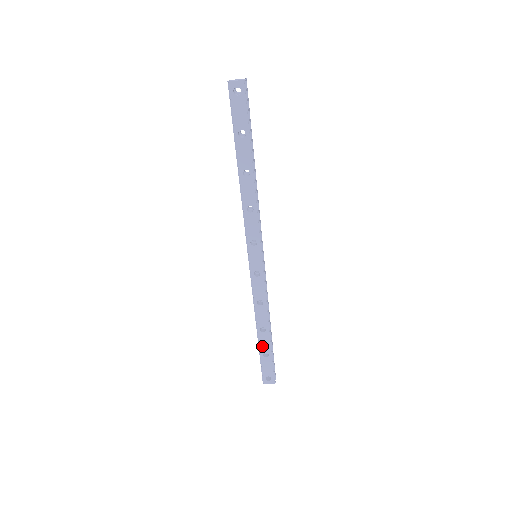
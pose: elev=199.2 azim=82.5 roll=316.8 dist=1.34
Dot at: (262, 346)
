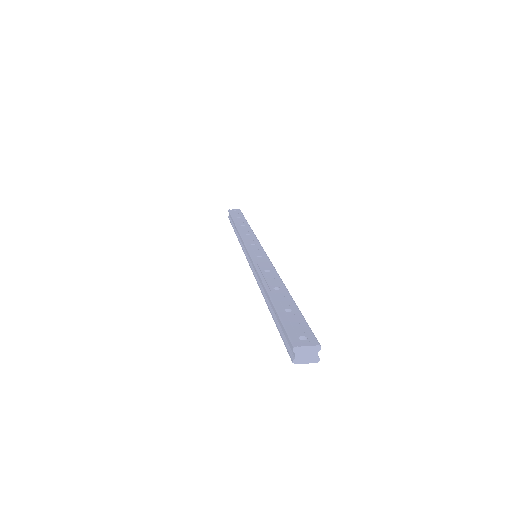
Dot at: occluded
